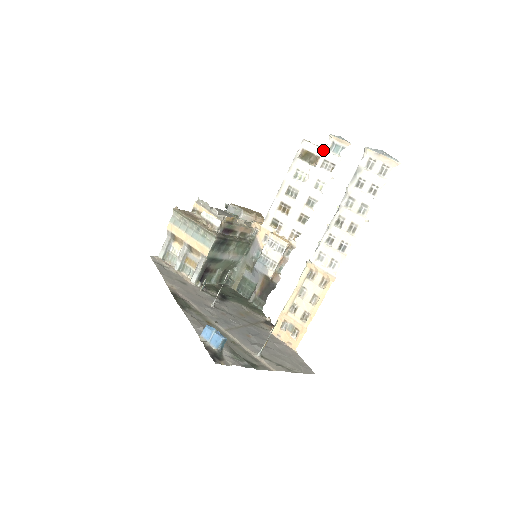
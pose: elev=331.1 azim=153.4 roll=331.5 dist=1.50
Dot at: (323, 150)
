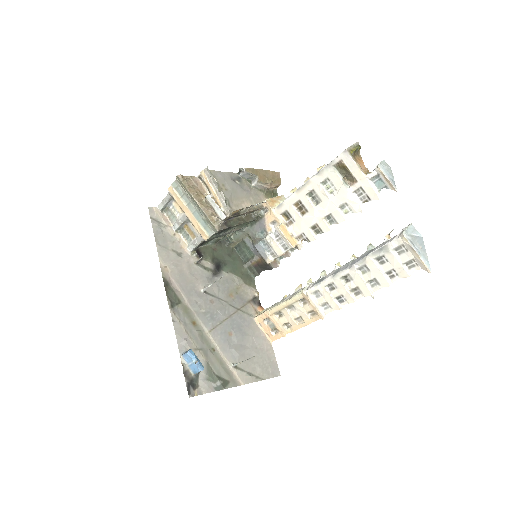
Dot at: (364, 176)
